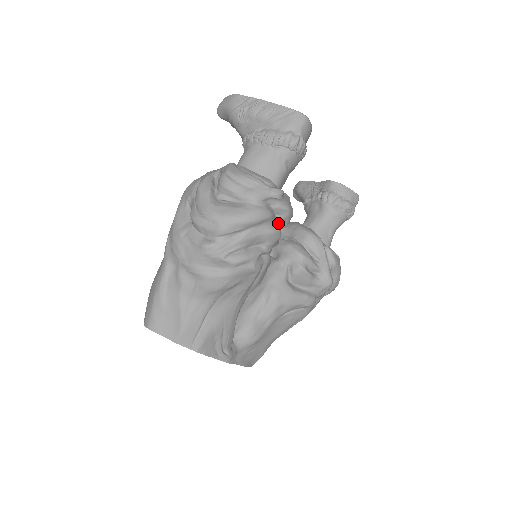
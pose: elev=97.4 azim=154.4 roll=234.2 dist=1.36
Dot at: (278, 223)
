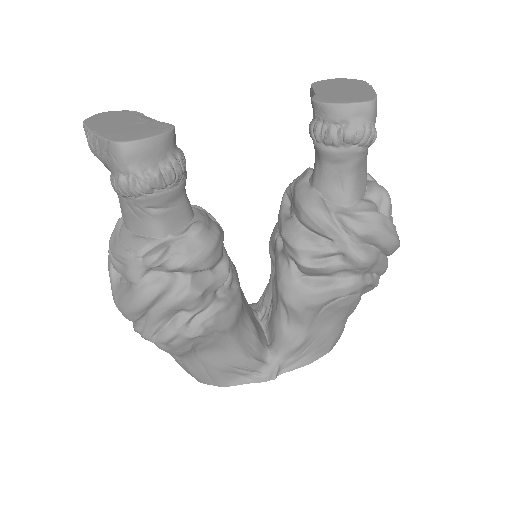
Dot at: (186, 281)
